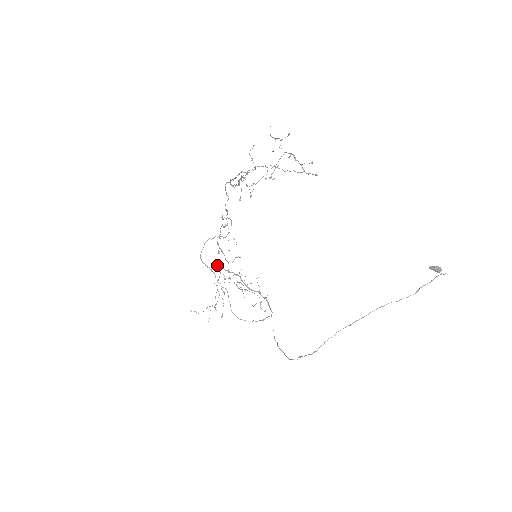
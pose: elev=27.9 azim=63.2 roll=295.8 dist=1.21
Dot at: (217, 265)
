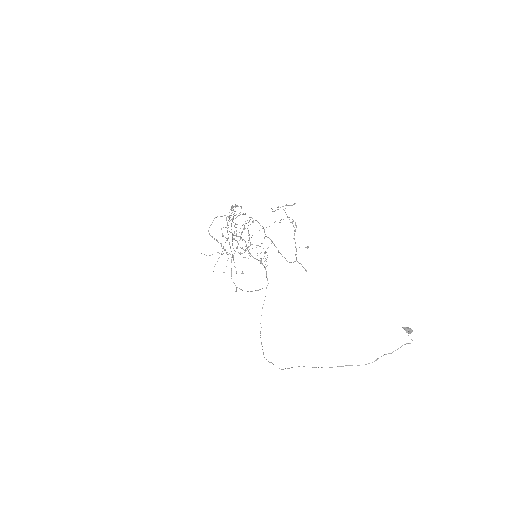
Dot at: occluded
